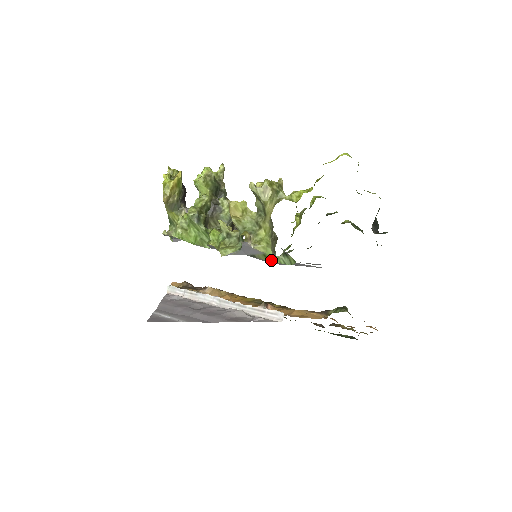
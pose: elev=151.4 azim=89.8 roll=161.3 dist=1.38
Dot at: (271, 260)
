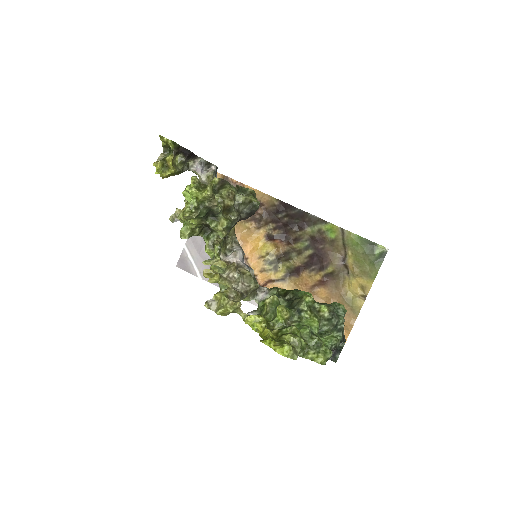
Dot at: occluded
